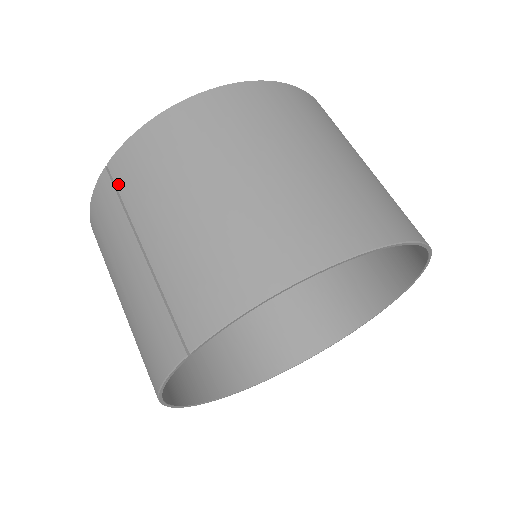
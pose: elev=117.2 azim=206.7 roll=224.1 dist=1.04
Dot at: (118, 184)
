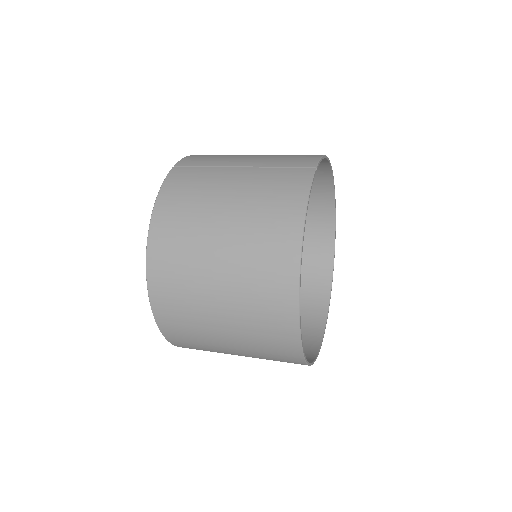
Dot at: (194, 165)
